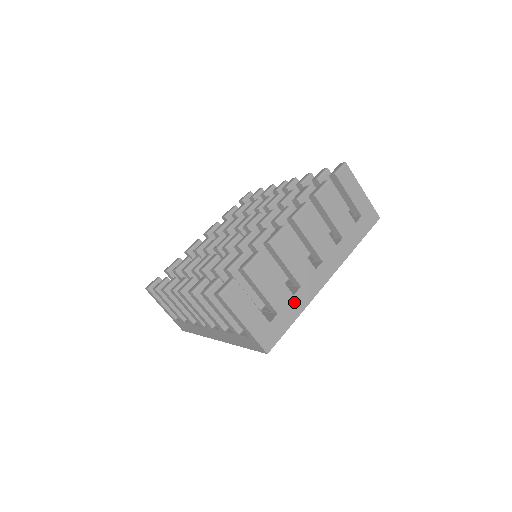
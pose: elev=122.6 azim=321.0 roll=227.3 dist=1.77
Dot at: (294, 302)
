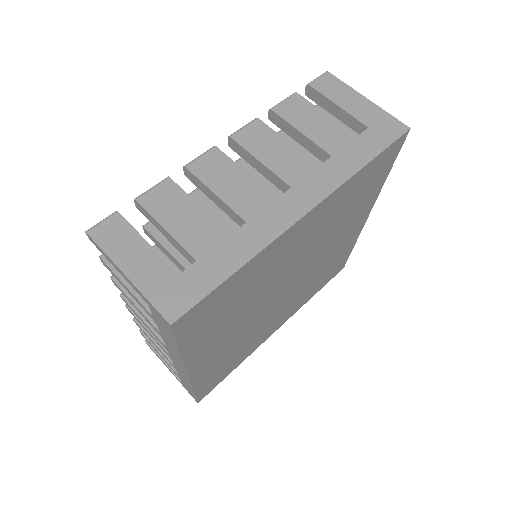
Dot at: (232, 245)
